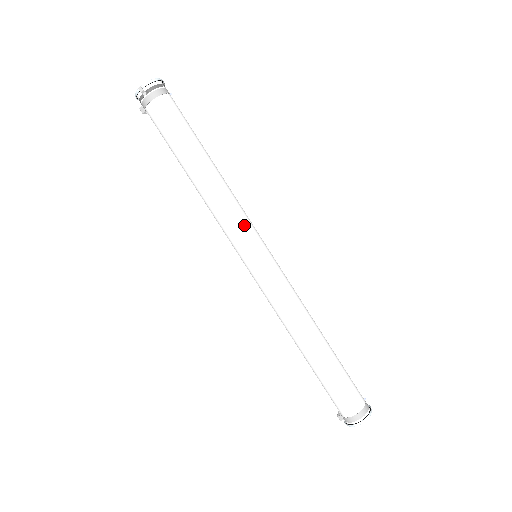
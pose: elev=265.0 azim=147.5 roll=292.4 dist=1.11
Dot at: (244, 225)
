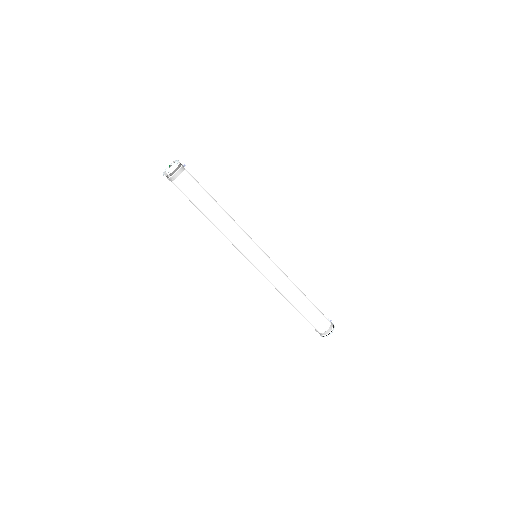
Dot at: (245, 244)
